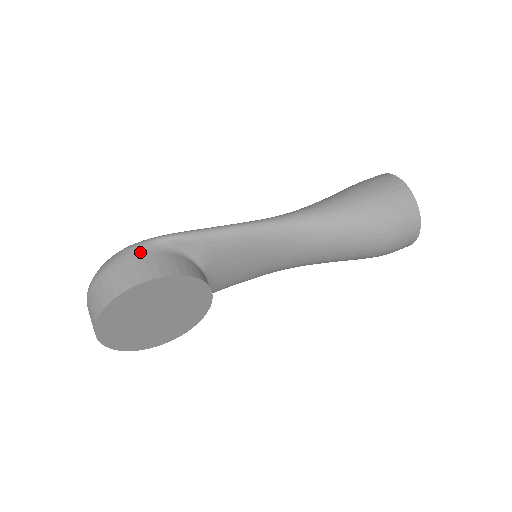
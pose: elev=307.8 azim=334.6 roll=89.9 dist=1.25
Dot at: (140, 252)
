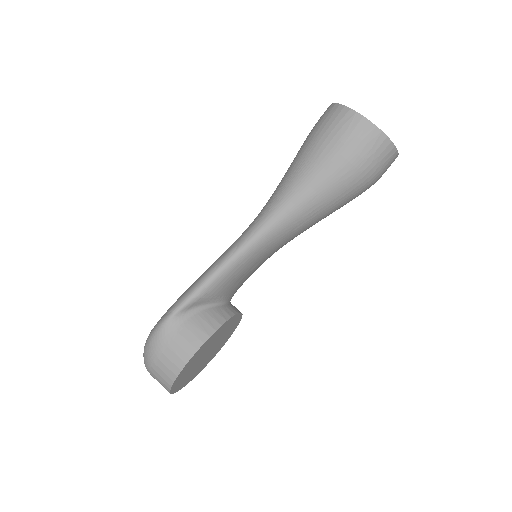
Dot at: (167, 336)
